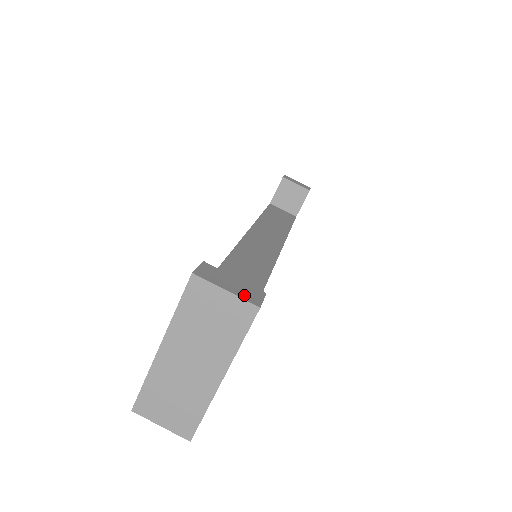
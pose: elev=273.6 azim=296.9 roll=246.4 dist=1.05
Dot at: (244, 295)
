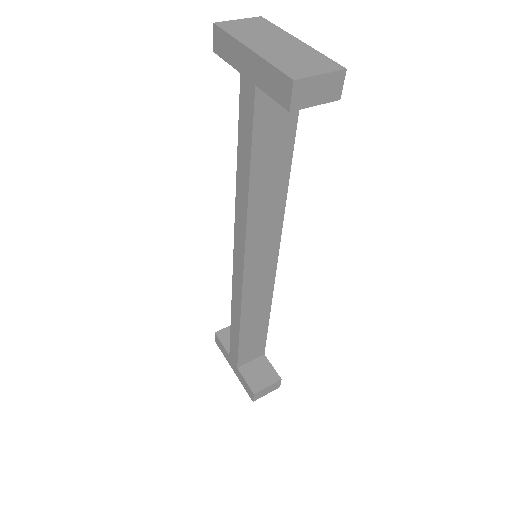
Dot at: occluded
